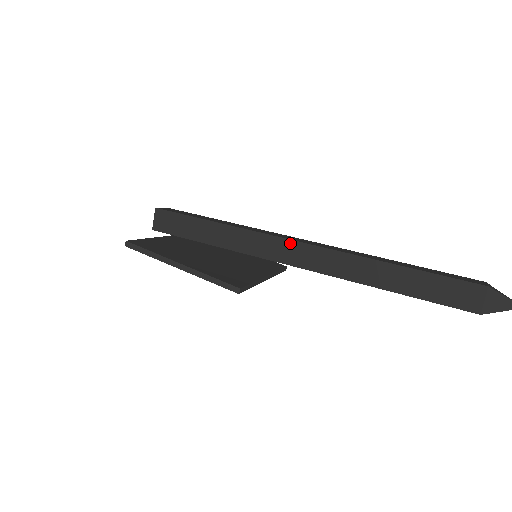
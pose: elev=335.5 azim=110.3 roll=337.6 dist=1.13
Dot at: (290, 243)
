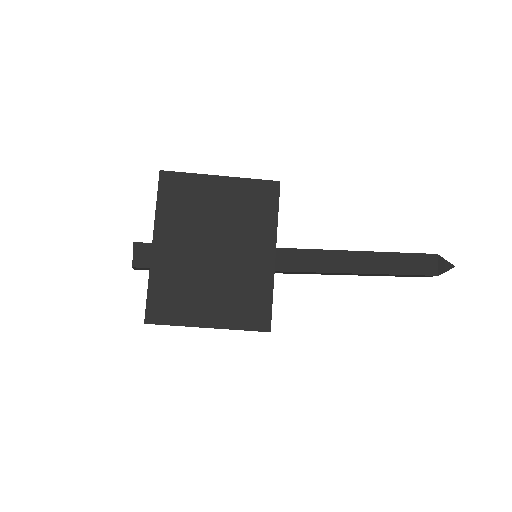
Dot at: occluded
